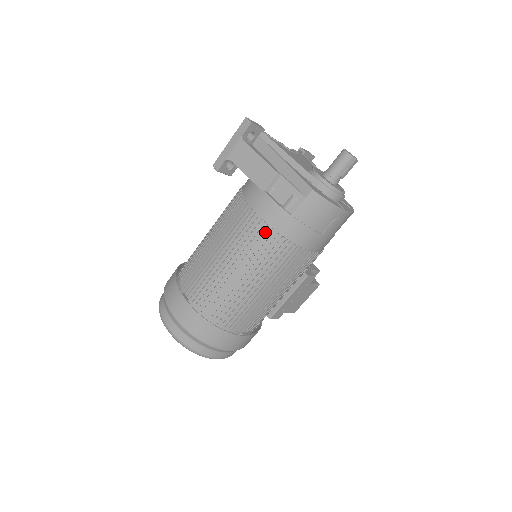
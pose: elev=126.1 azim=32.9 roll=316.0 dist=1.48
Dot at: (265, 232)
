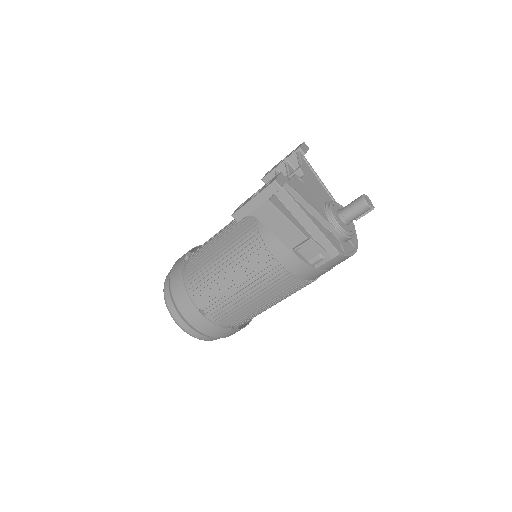
Dot at: (289, 279)
